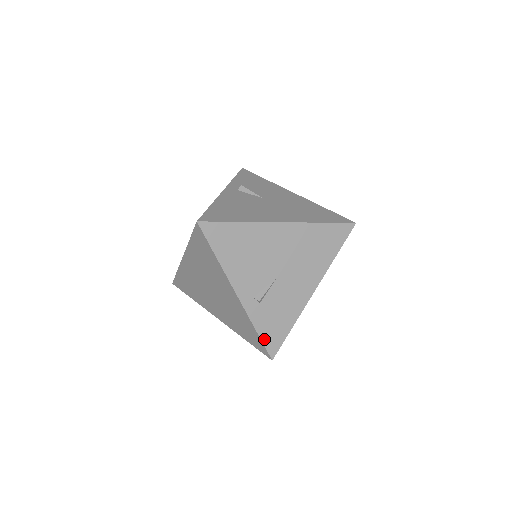
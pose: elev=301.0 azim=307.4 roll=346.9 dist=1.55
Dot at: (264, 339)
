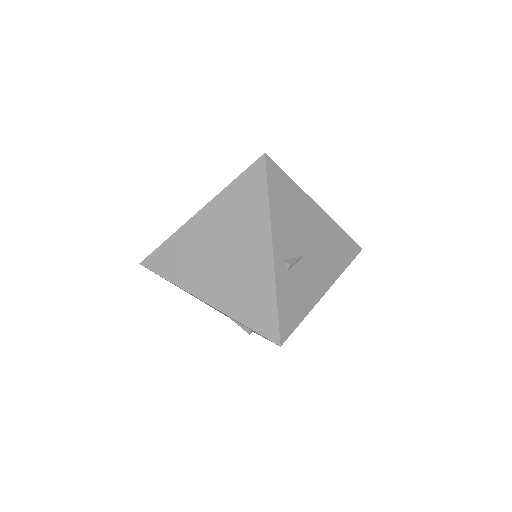
Dot at: (280, 315)
